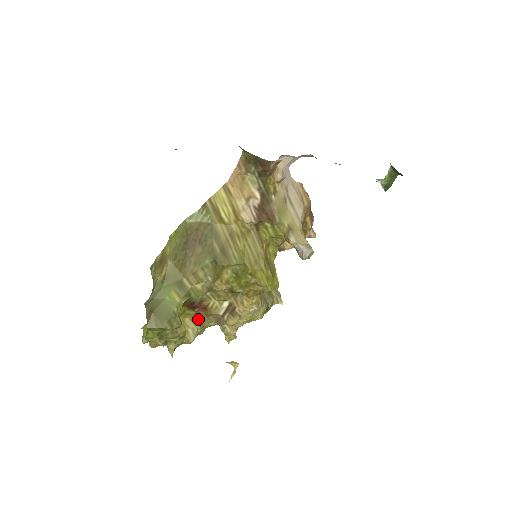
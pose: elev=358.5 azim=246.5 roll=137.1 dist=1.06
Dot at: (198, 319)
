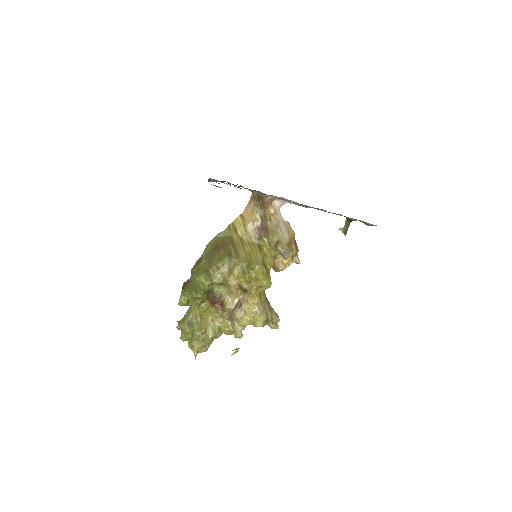
Dot at: (217, 320)
